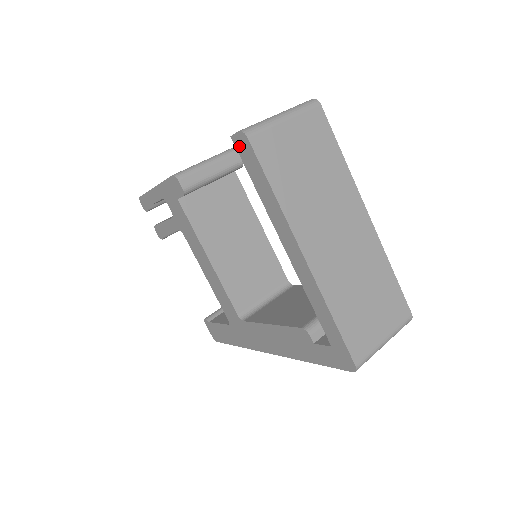
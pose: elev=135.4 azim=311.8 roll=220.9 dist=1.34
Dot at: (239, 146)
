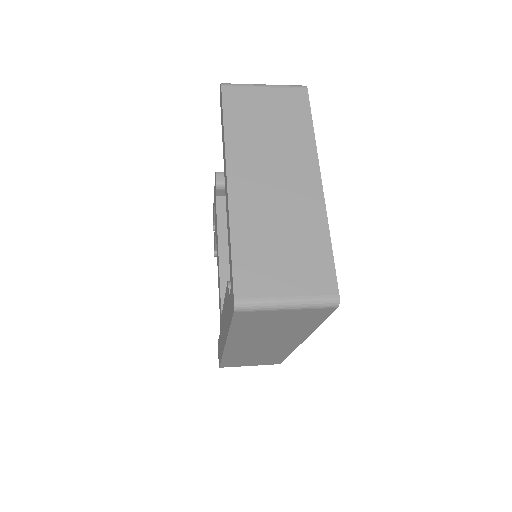
Dot at: (220, 99)
